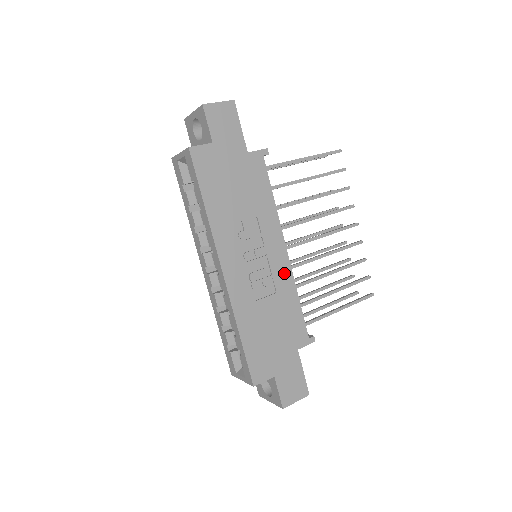
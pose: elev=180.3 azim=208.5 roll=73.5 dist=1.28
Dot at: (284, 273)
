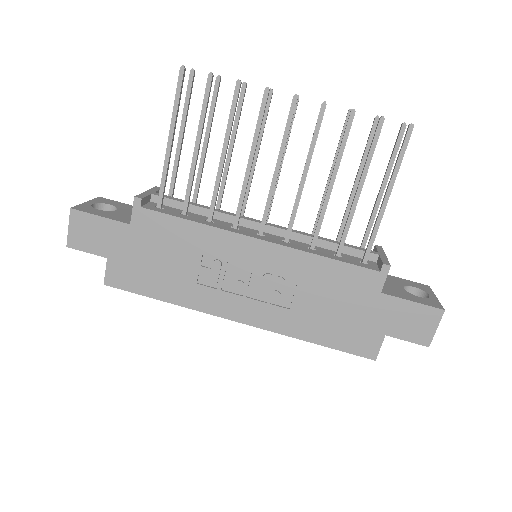
Dot at: (283, 258)
